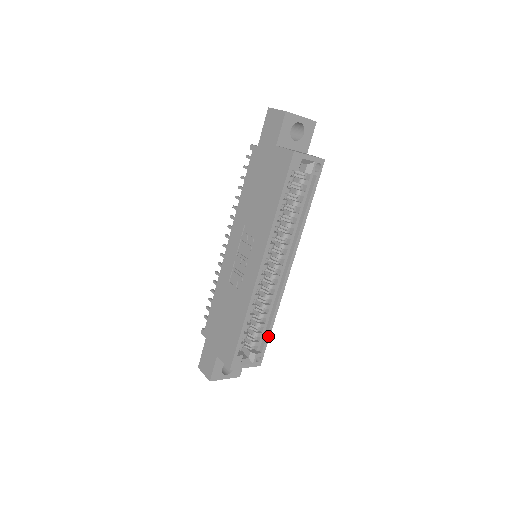
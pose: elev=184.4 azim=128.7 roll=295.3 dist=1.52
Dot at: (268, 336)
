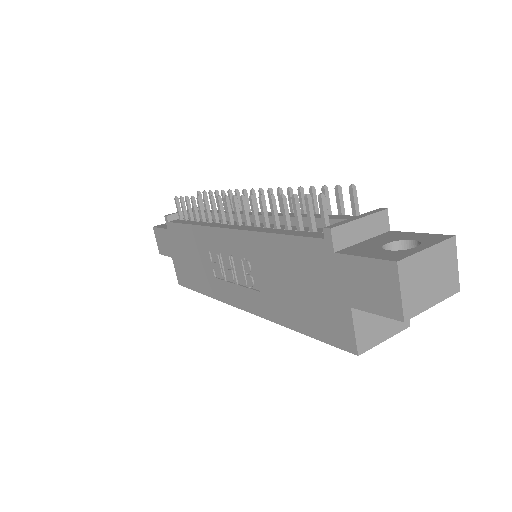
Dot at: occluded
